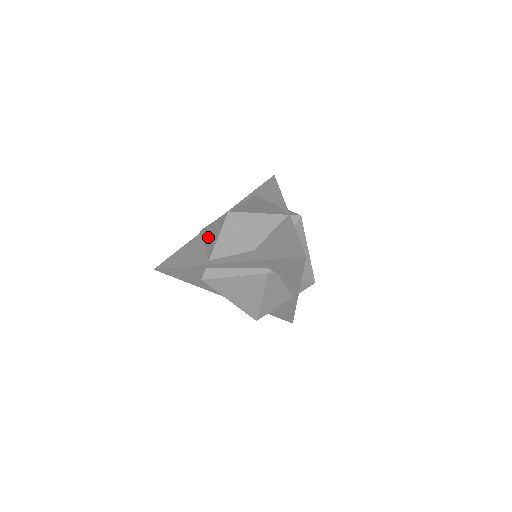
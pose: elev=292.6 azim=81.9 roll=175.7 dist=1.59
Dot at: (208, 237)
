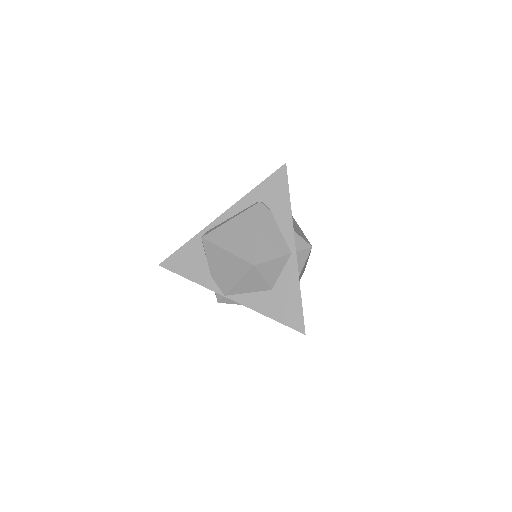
Dot at: occluded
